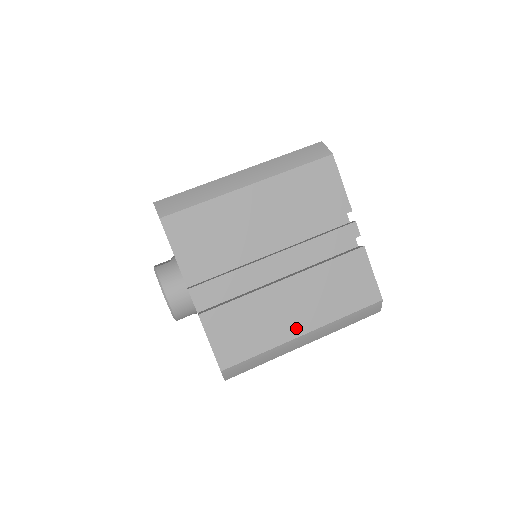
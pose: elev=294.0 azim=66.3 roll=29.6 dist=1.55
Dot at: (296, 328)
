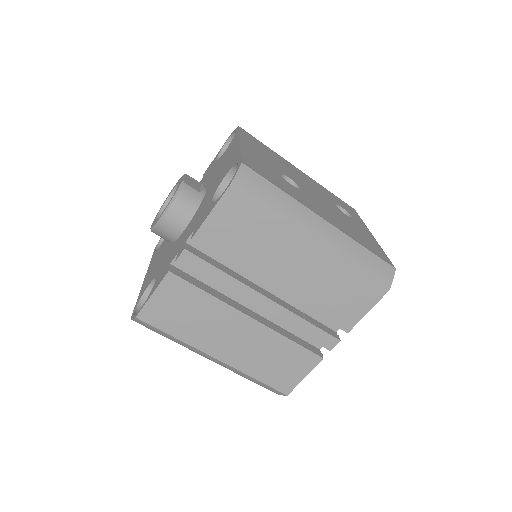
Dot at: (217, 350)
